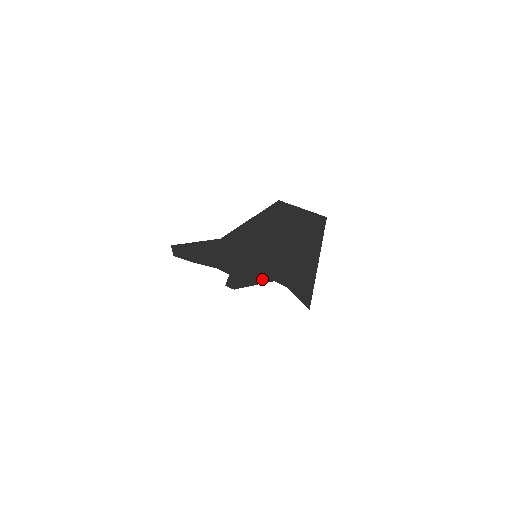
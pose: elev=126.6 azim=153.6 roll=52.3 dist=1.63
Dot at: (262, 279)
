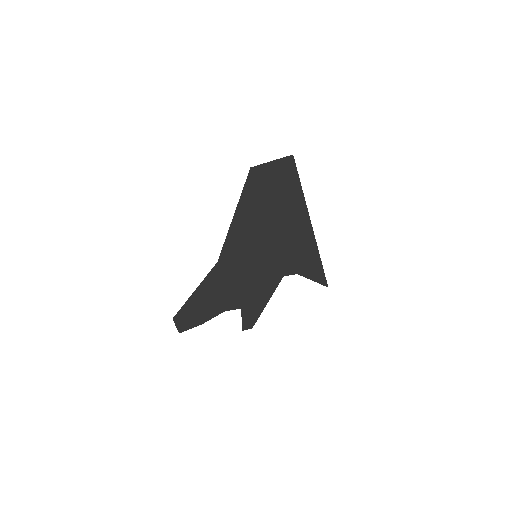
Dot at: (272, 284)
